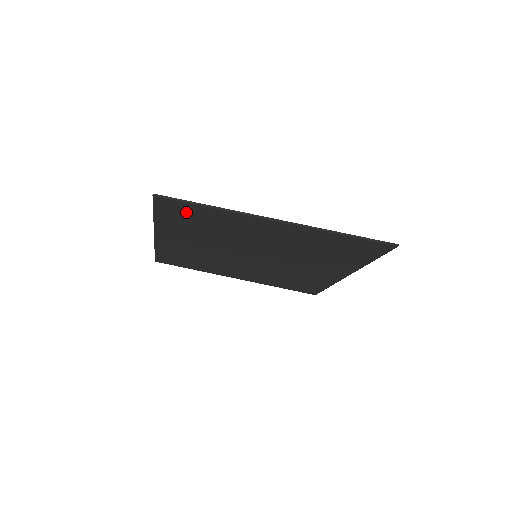
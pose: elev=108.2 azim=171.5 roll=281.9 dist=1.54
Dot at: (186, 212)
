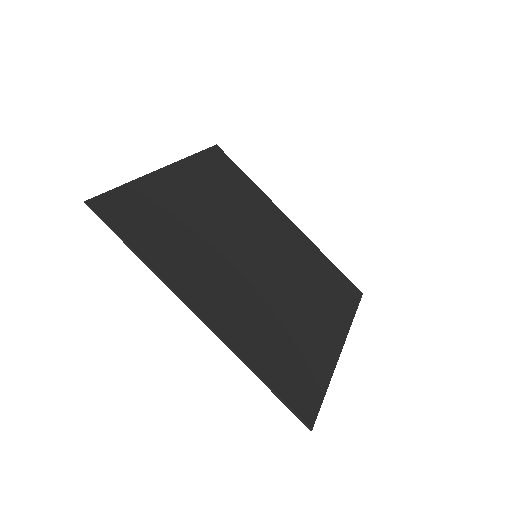
Dot at: (300, 382)
